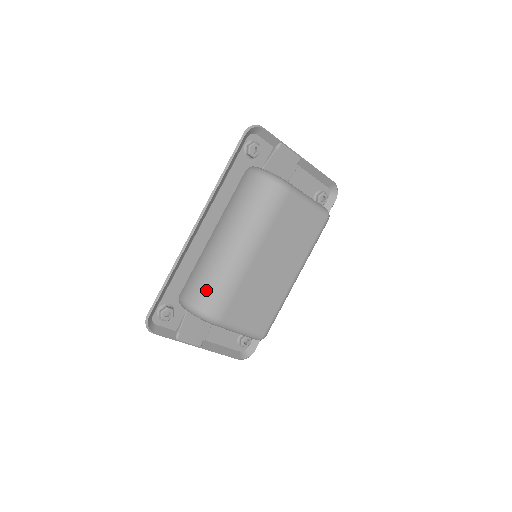
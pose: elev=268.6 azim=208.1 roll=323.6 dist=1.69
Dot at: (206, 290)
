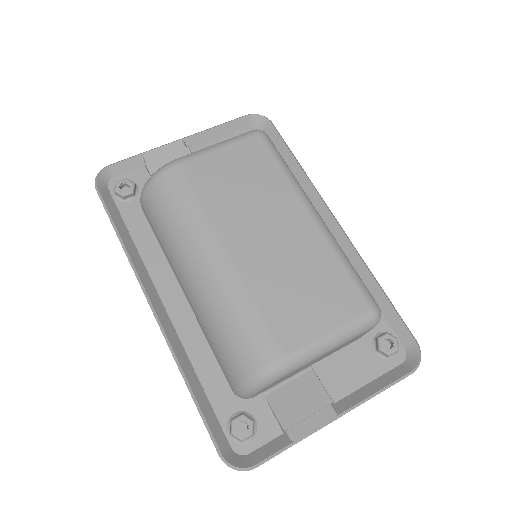
Dot at: (230, 349)
